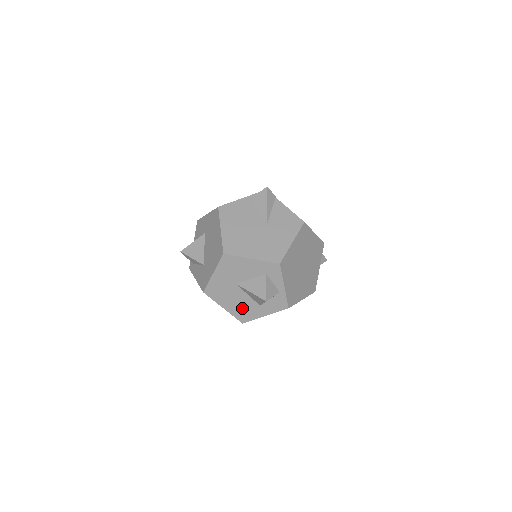
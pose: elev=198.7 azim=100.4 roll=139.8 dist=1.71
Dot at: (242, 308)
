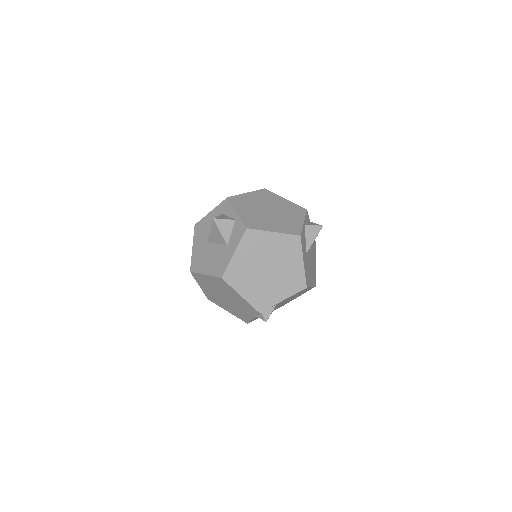
Dot at: (217, 261)
